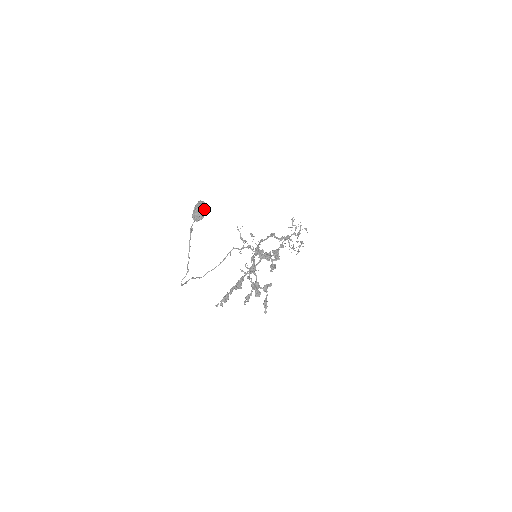
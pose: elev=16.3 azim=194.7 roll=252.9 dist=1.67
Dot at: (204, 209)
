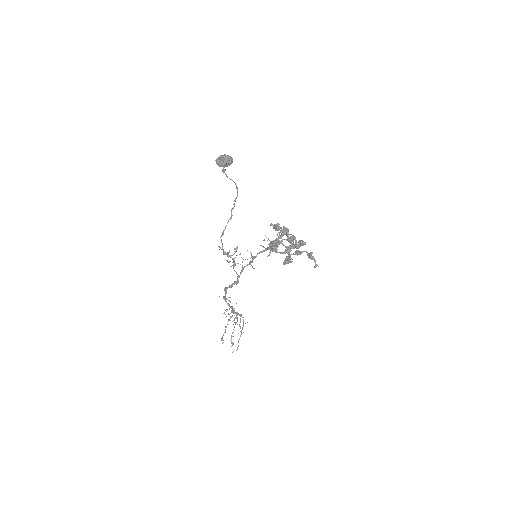
Dot at: occluded
